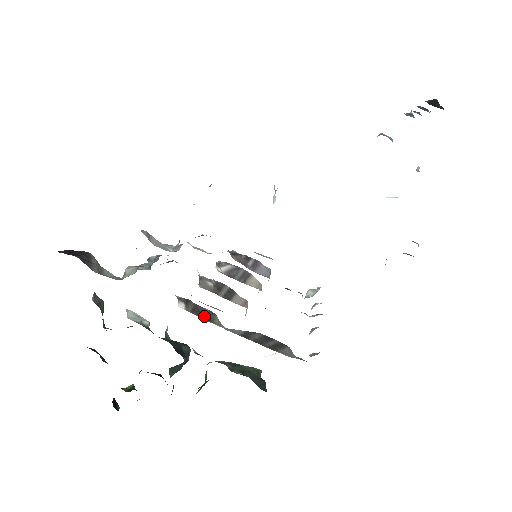
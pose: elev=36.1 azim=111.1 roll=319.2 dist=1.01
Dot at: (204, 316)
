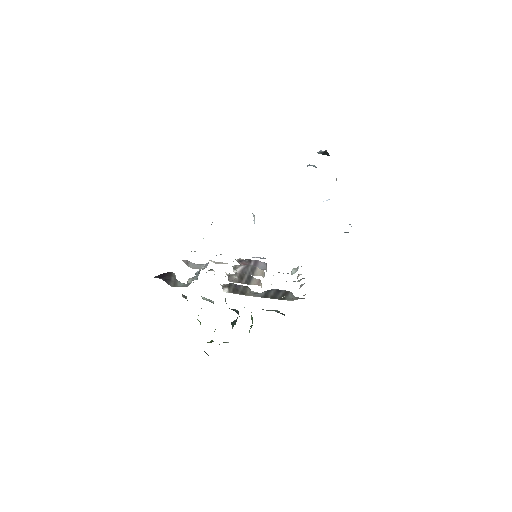
Dot at: (240, 292)
